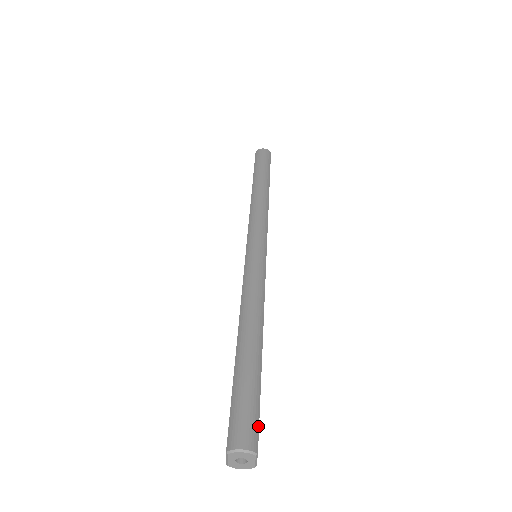
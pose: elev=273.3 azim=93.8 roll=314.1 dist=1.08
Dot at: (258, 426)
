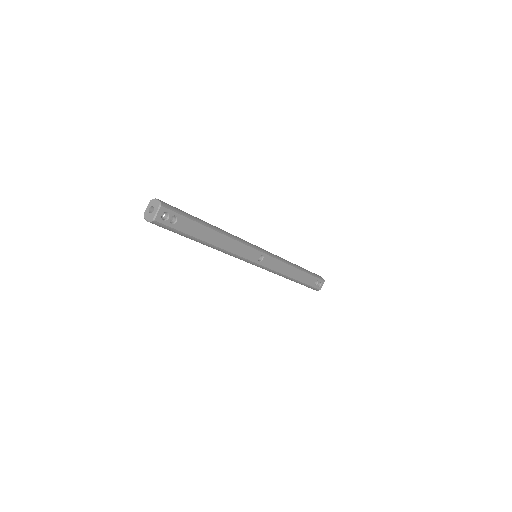
Dot at: (173, 210)
